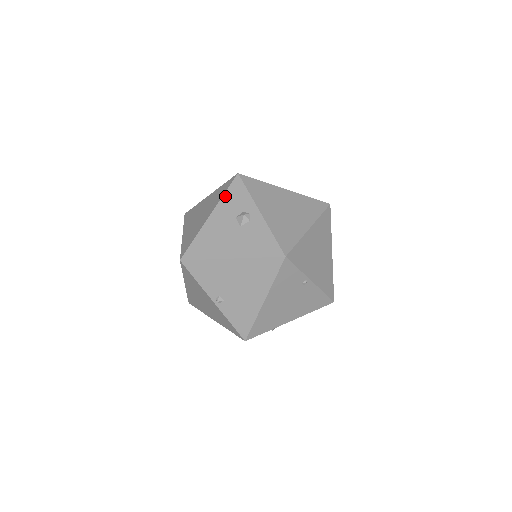
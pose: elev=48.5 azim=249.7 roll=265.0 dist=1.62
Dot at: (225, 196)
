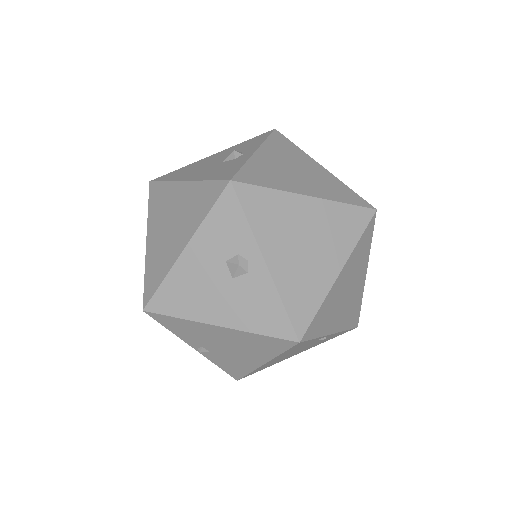
Dot at: (208, 220)
